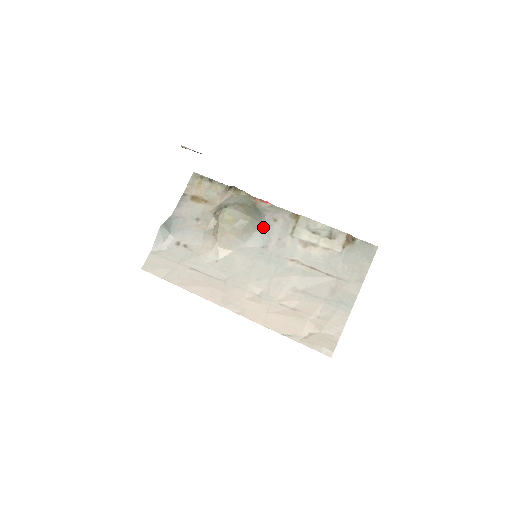
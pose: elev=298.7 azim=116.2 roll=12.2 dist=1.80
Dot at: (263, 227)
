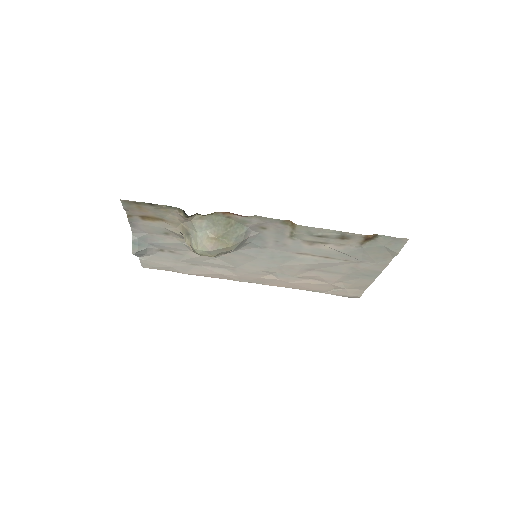
Dot at: (251, 237)
